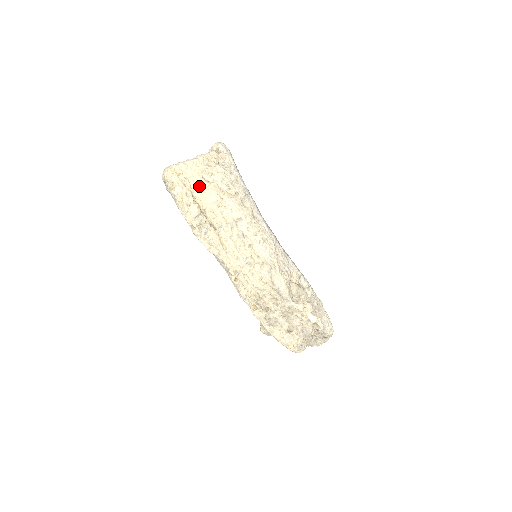
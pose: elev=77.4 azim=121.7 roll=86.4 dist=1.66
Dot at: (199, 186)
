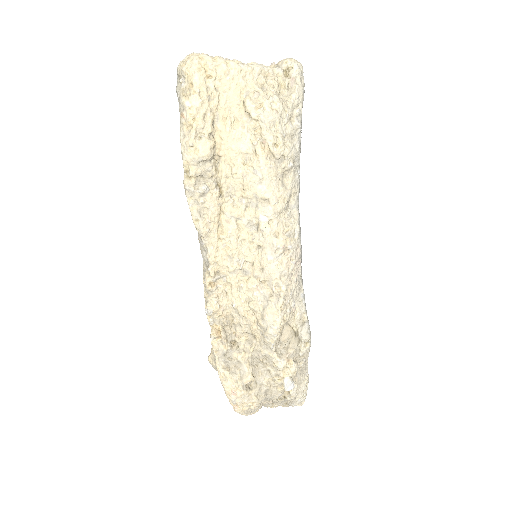
Dot at: (231, 114)
